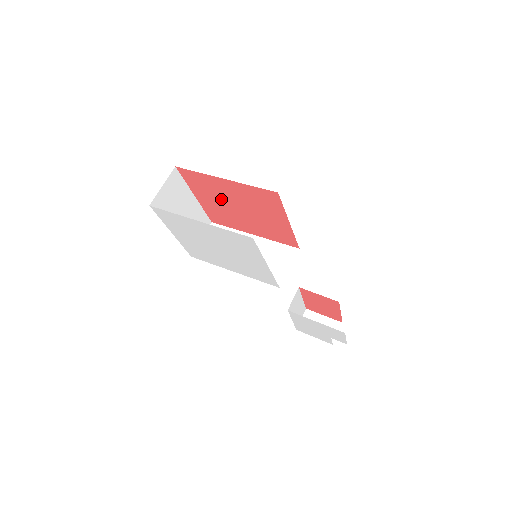
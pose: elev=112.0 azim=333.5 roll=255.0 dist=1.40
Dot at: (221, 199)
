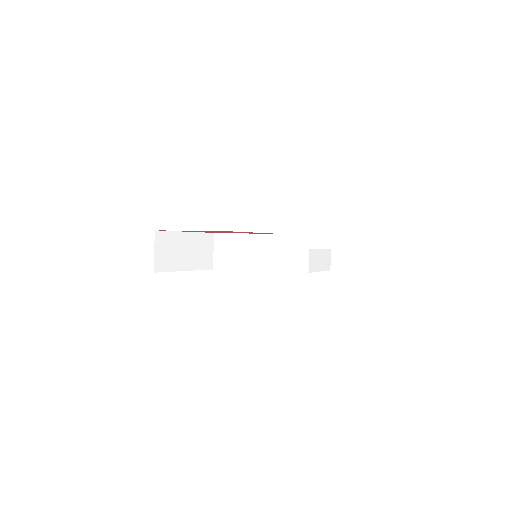
Dot at: occluded
